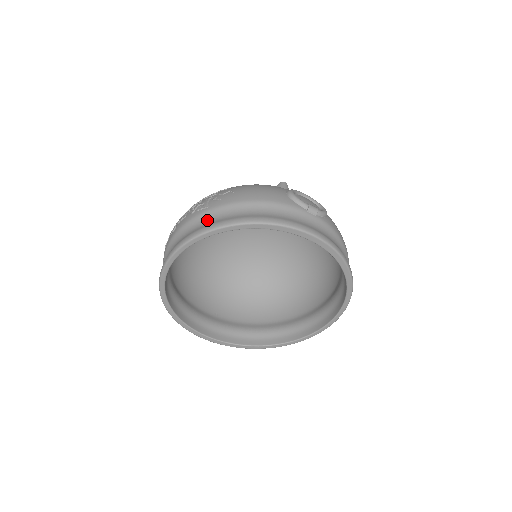
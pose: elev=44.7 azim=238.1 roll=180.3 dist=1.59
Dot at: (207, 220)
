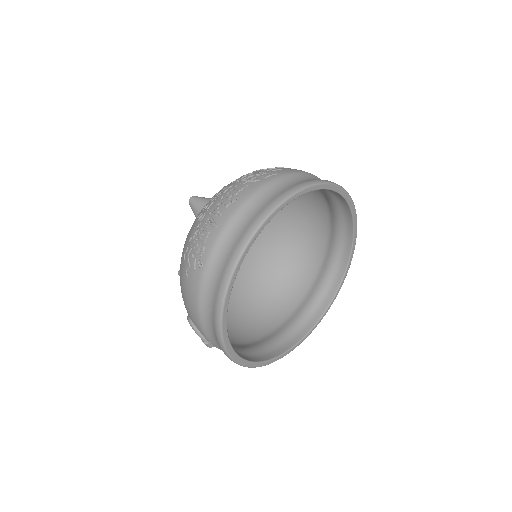
Dot at: (289, 182)
